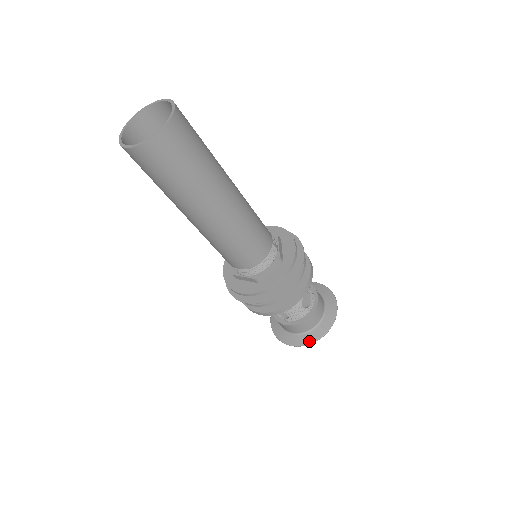
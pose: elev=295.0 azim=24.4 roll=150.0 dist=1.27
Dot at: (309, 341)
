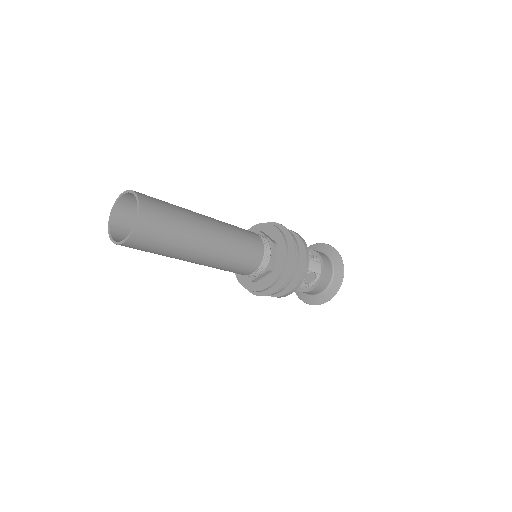
Dot at: (314, 303)
